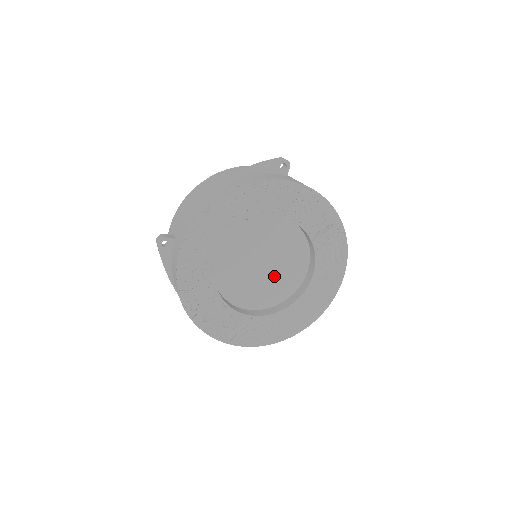
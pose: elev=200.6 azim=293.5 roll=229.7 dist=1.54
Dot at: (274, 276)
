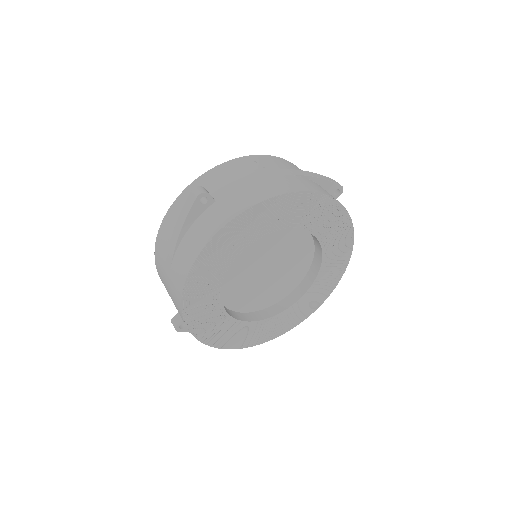
Dot at: (266, 285)
